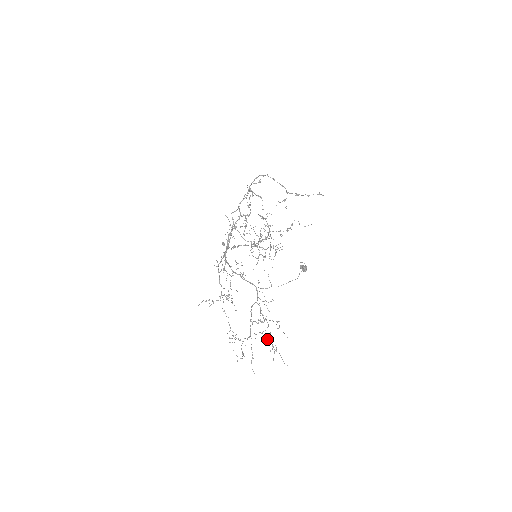
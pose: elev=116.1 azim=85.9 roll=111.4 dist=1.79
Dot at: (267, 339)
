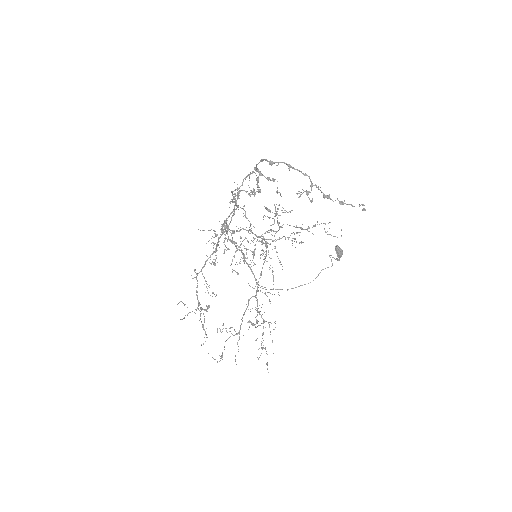
Dot at: occluded
